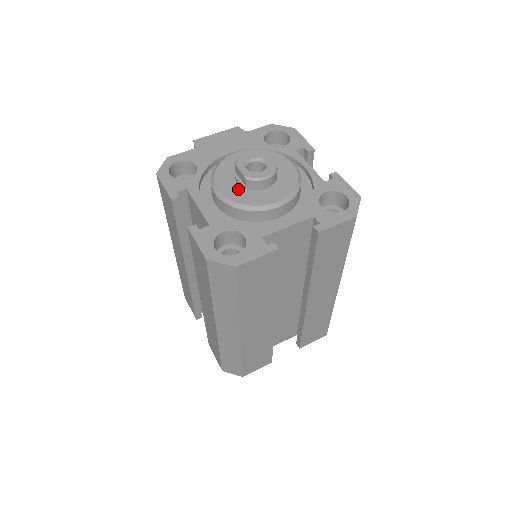
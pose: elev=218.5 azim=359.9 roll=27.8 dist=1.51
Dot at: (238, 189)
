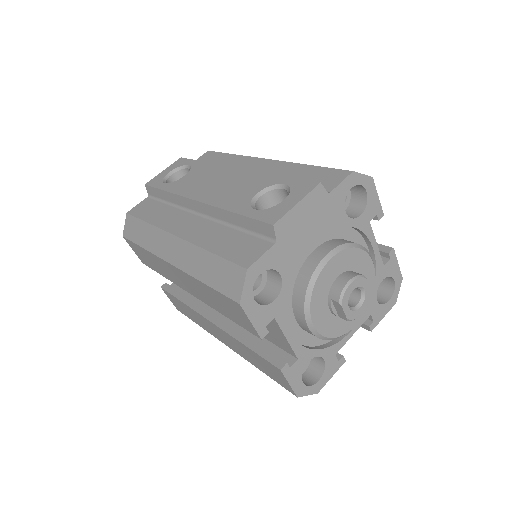
Dot at: (330, 319)
